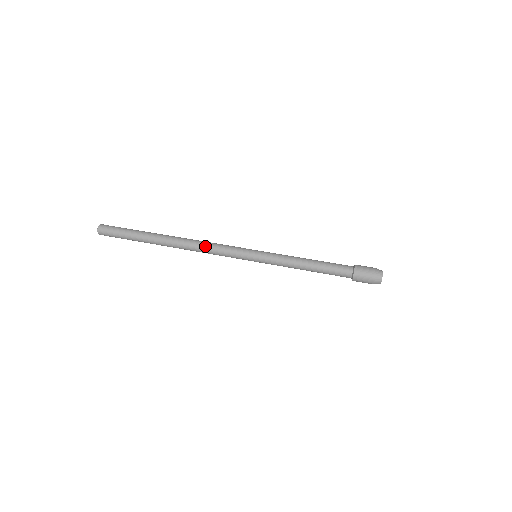
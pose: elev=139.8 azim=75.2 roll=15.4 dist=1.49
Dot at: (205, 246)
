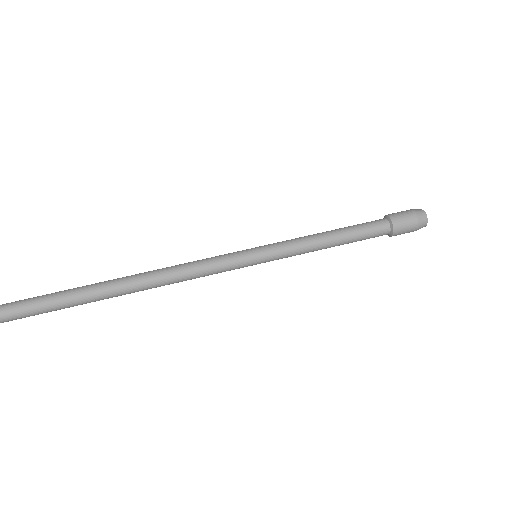
Dot at: (180, 274)
